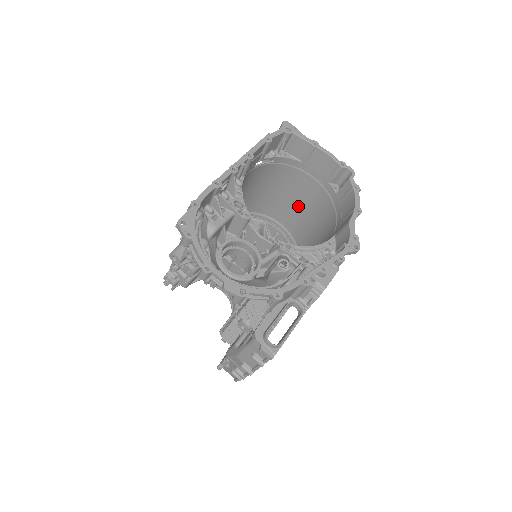
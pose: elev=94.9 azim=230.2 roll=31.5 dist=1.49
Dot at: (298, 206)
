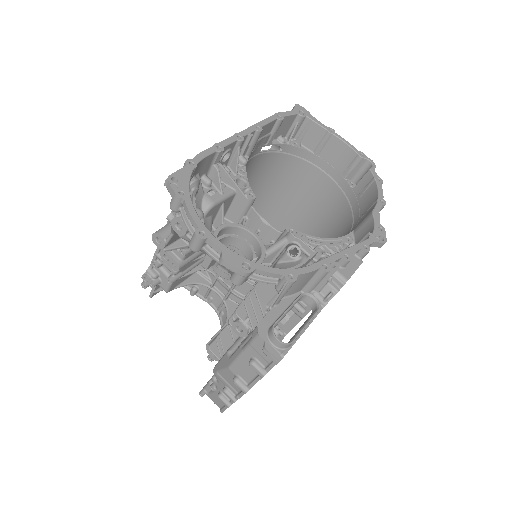
Dot at: (305, 210)
